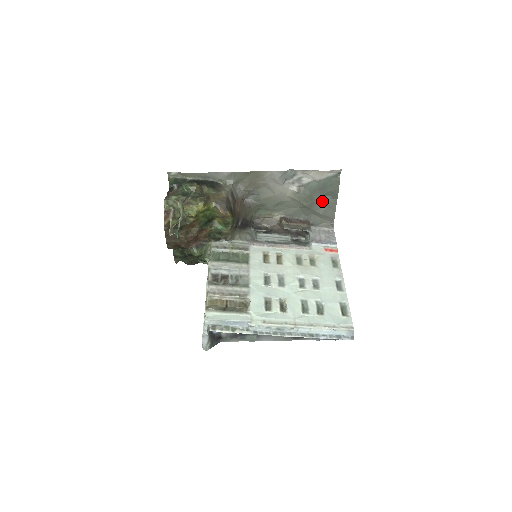
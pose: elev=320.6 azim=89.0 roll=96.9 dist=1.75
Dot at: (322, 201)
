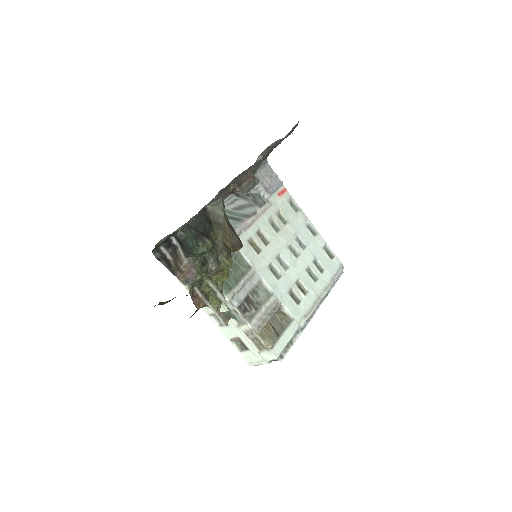
Dot at: occluded
